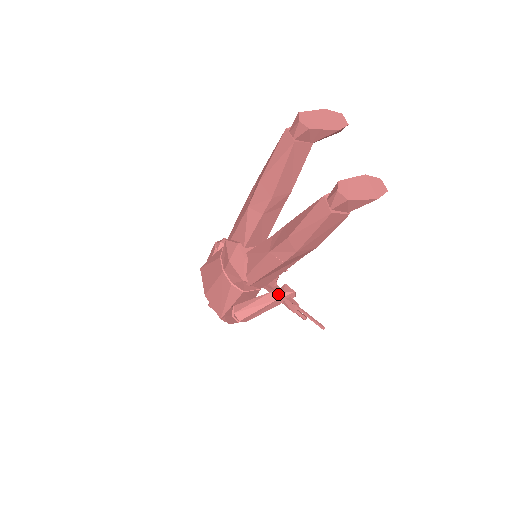
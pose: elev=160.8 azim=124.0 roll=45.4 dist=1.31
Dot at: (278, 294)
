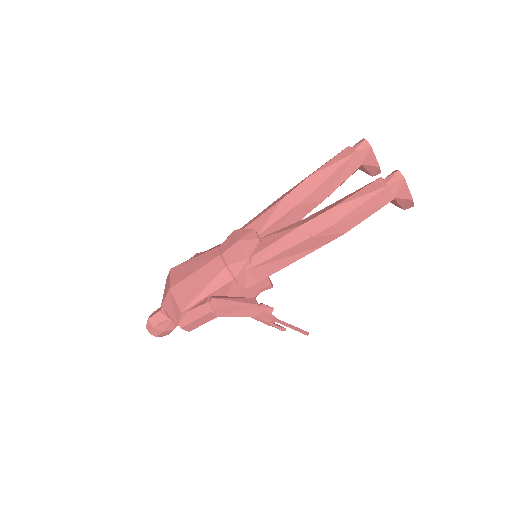
Dot at: occluded
